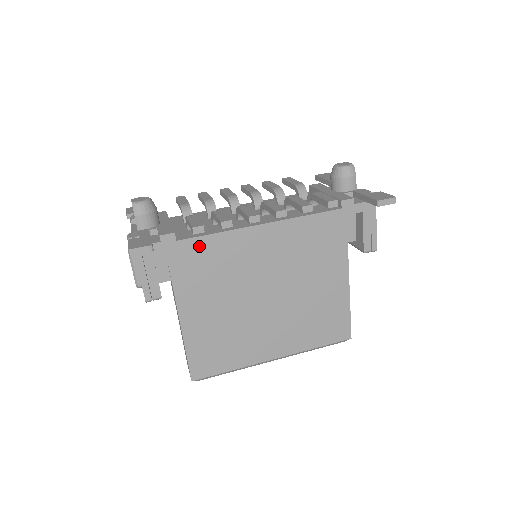
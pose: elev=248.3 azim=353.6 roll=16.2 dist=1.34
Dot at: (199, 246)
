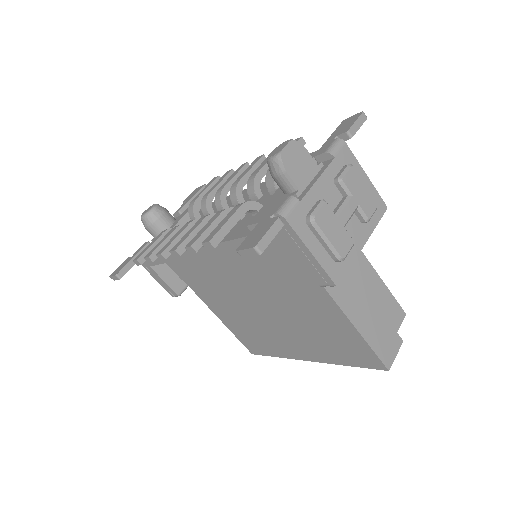
Dot at: occluded
